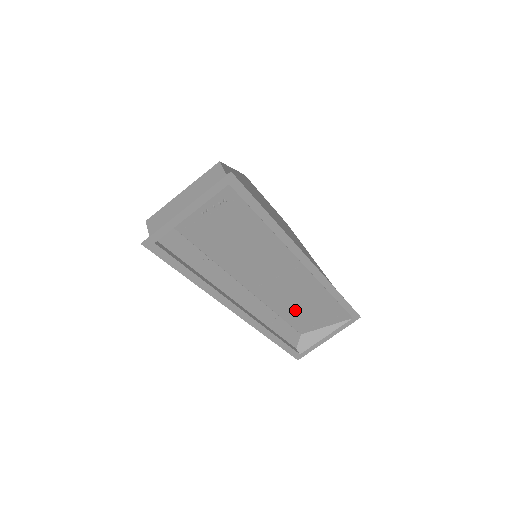
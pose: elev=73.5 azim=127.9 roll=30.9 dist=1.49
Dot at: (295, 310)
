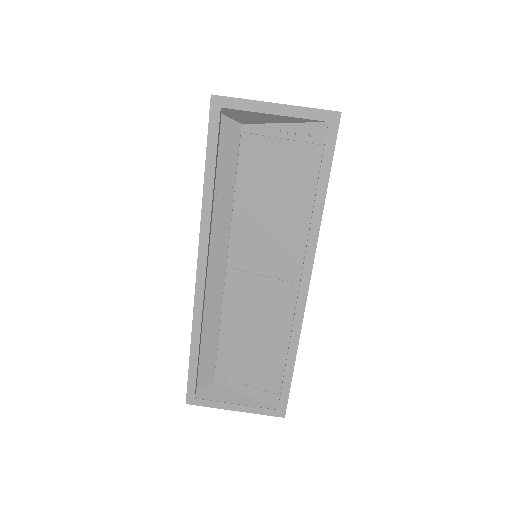
Dot at: (240, 339)
